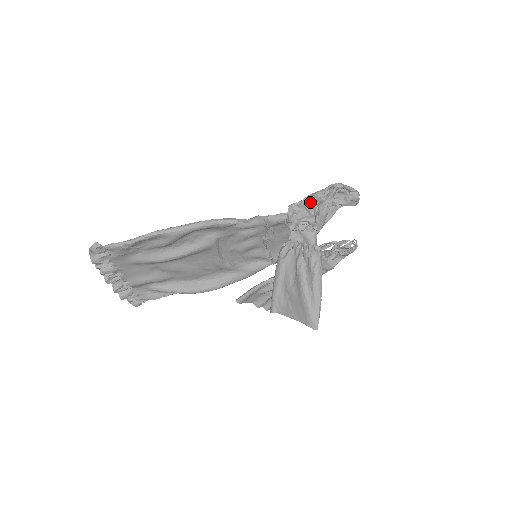
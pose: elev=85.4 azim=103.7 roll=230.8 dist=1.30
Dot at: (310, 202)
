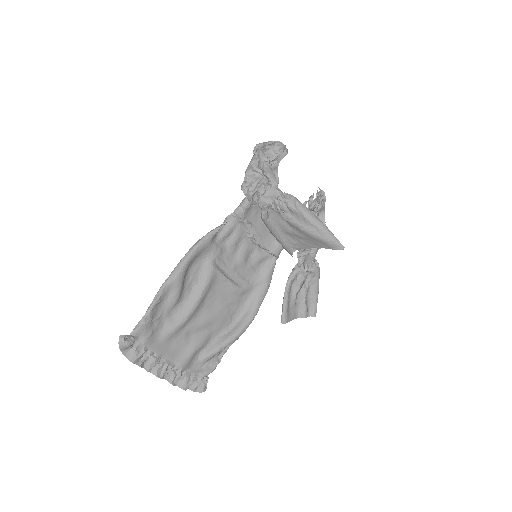
Dot at: (251, 170)
